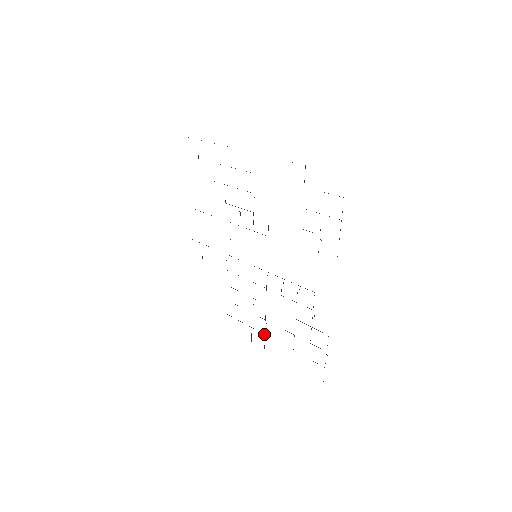
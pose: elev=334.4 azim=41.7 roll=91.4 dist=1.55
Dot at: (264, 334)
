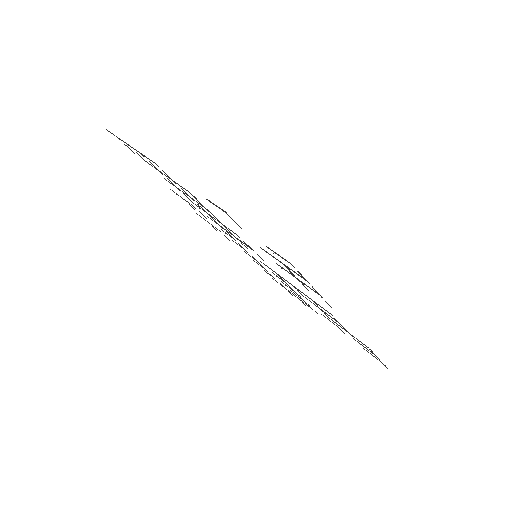
Dot at: (312, 309)
